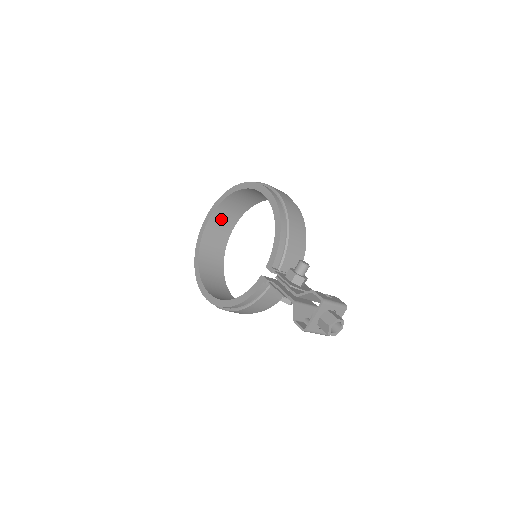
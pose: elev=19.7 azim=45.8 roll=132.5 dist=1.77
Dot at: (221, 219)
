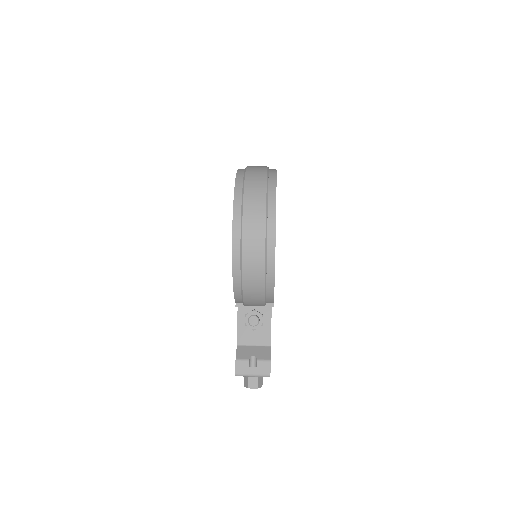
Dot at: occluded
